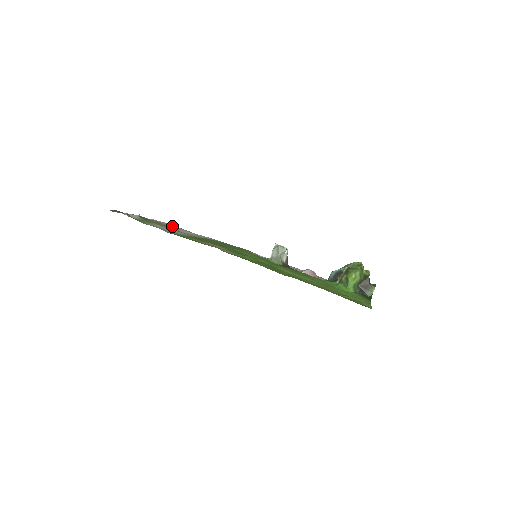
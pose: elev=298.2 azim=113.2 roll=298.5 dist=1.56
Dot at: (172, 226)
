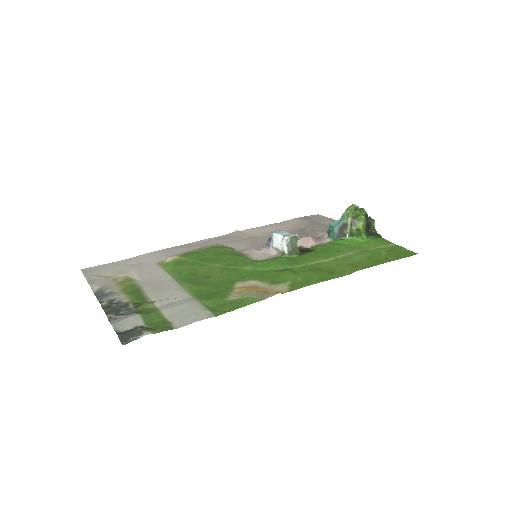
Dot at: (109, 275)
